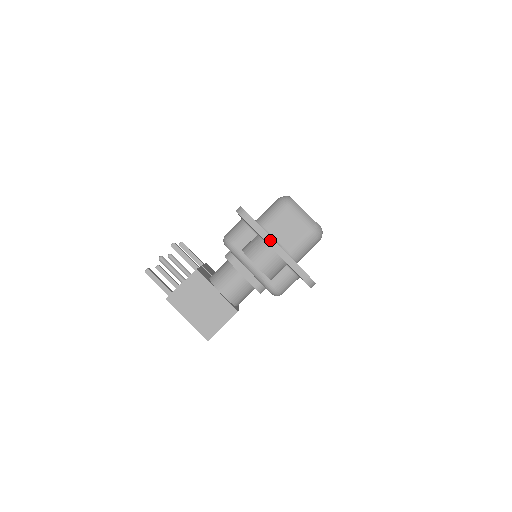
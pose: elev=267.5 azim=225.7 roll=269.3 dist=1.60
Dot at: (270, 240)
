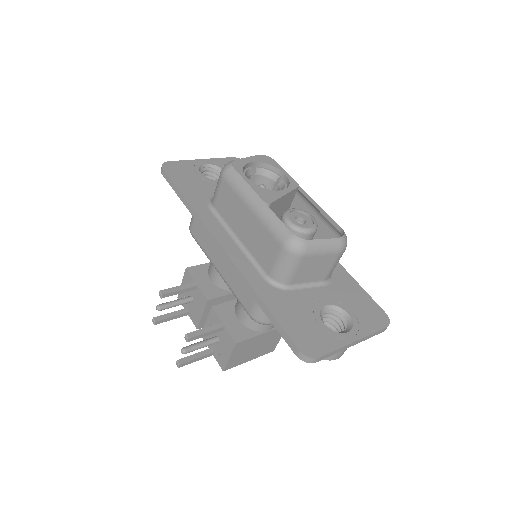
Dot at: (346, 347)
